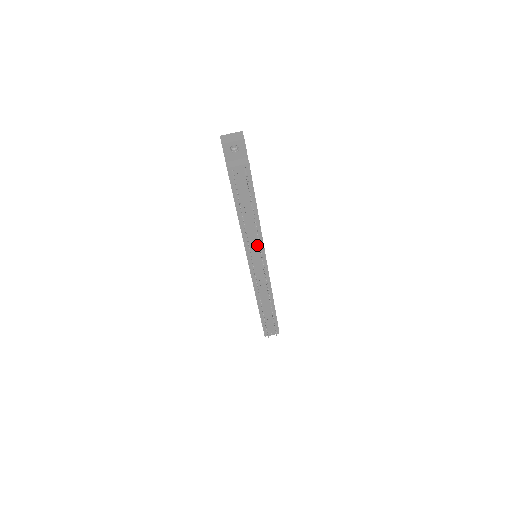
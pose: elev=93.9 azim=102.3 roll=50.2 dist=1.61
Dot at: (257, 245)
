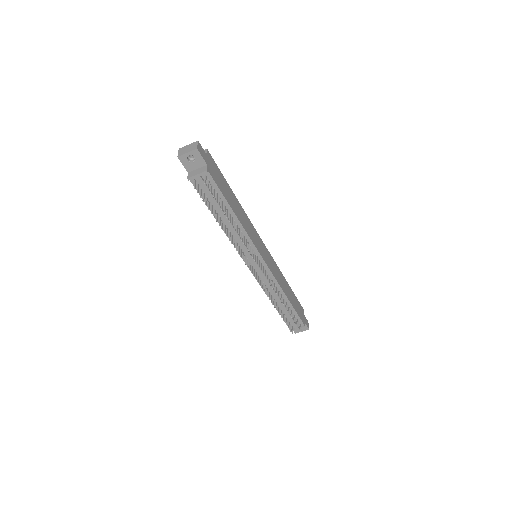
Dot at: occluded
